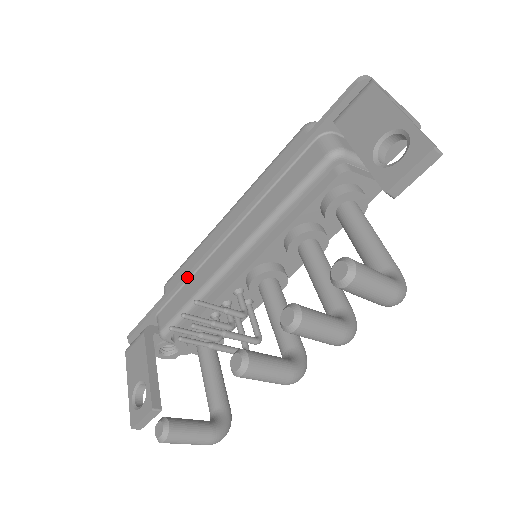
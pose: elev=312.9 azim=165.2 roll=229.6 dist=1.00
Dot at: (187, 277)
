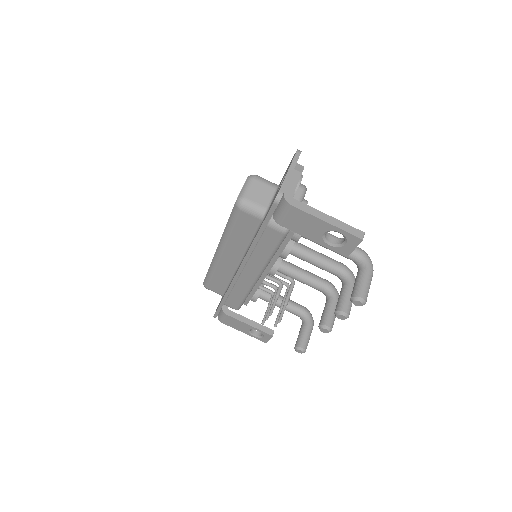
Dot at: (231, 291)
